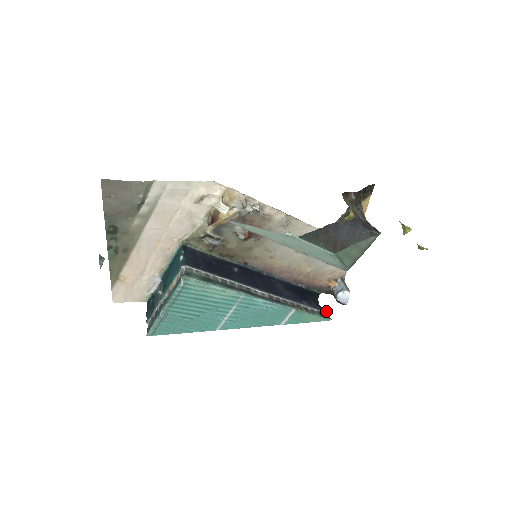
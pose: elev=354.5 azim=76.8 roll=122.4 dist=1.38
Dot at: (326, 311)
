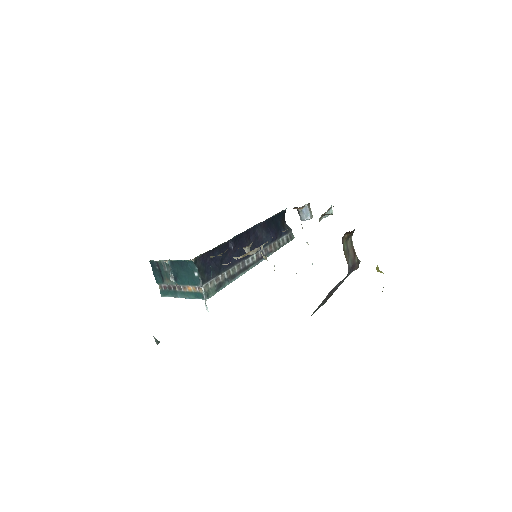
Dot at: (291, 230)
